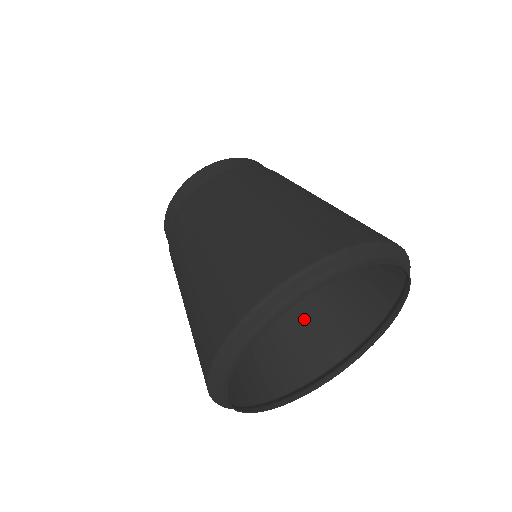
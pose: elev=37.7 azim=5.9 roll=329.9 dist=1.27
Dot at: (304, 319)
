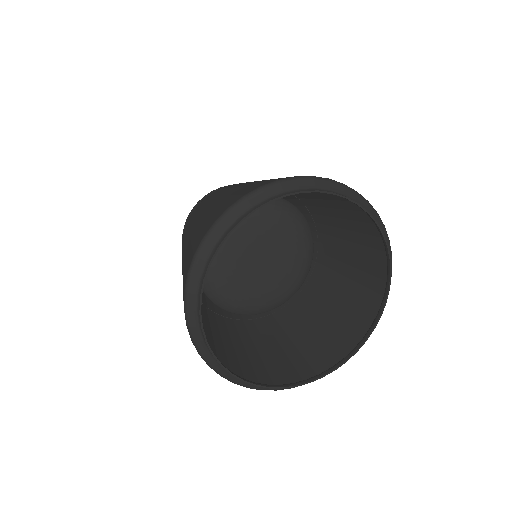
Dot at: (293, 339)
